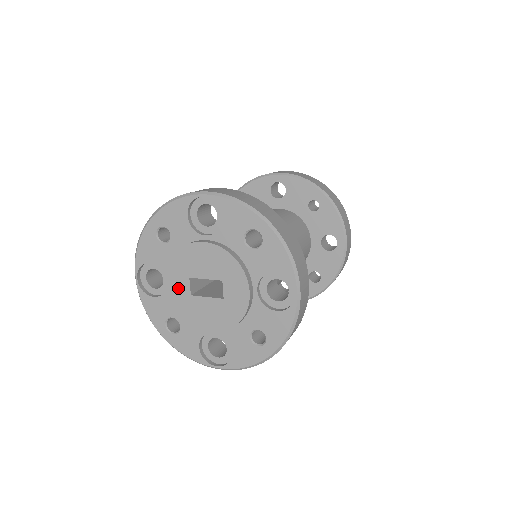
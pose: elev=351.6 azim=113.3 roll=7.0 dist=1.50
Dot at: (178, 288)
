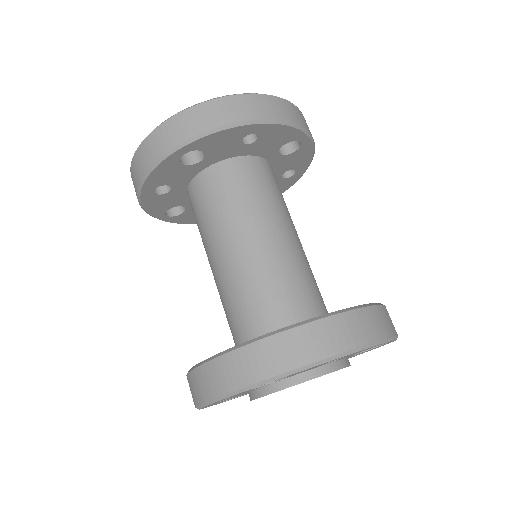
Dot at: occluded
